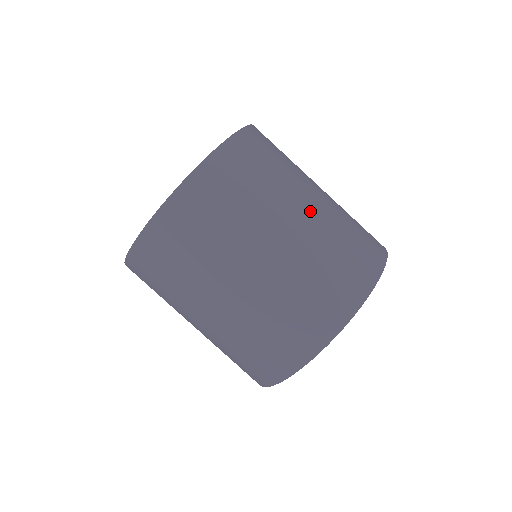
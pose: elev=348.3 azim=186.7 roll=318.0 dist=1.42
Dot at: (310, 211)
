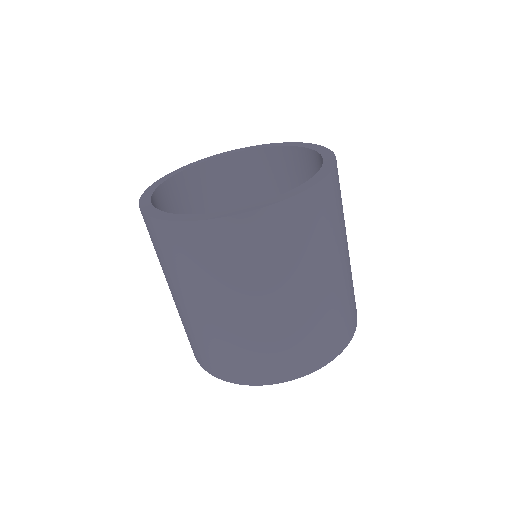
Dot at: (270, 311)
